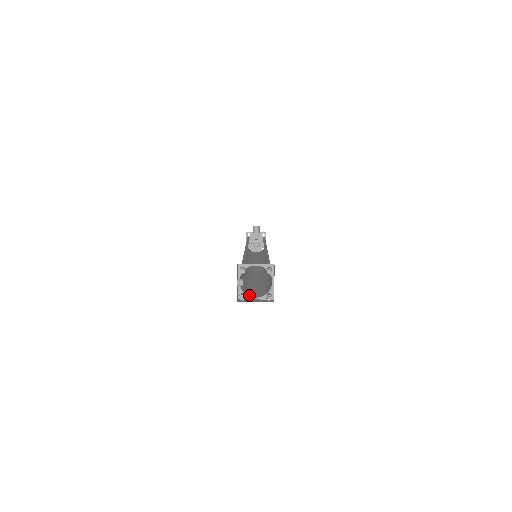
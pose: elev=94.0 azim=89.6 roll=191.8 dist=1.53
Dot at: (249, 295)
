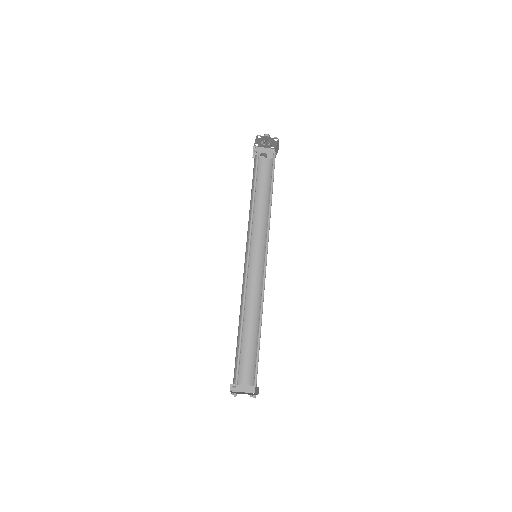
Dot at: (239, 382)
